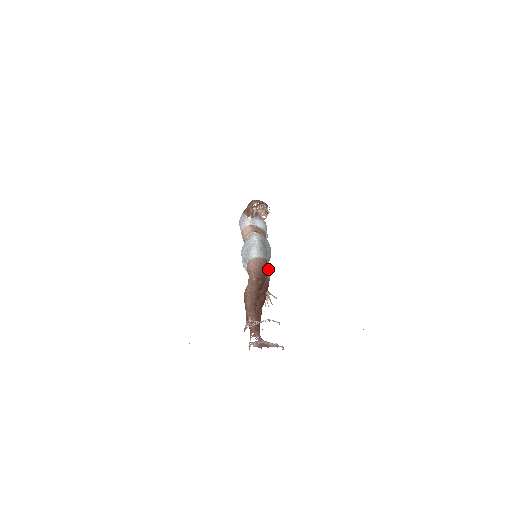
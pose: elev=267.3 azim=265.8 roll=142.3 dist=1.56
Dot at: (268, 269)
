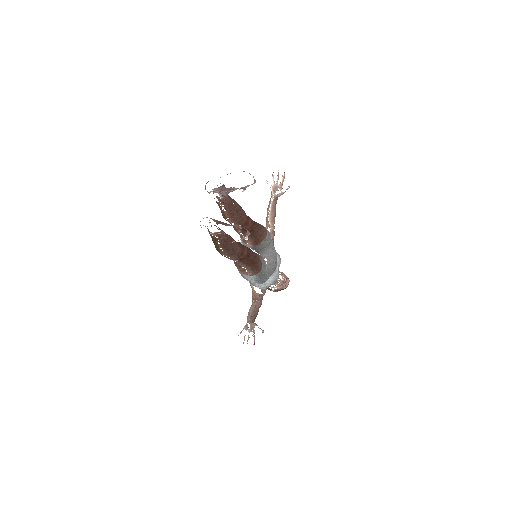
Dot at: (265, 265)
